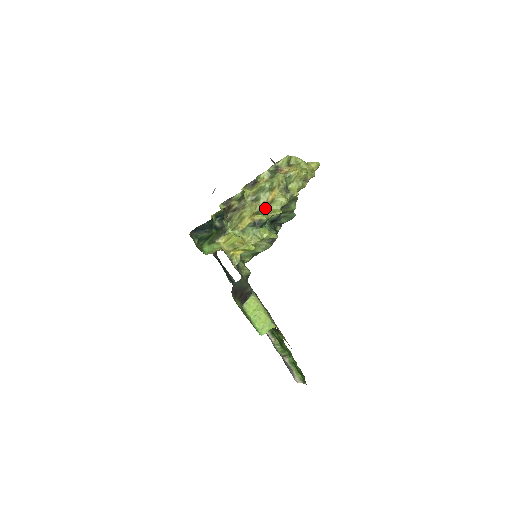
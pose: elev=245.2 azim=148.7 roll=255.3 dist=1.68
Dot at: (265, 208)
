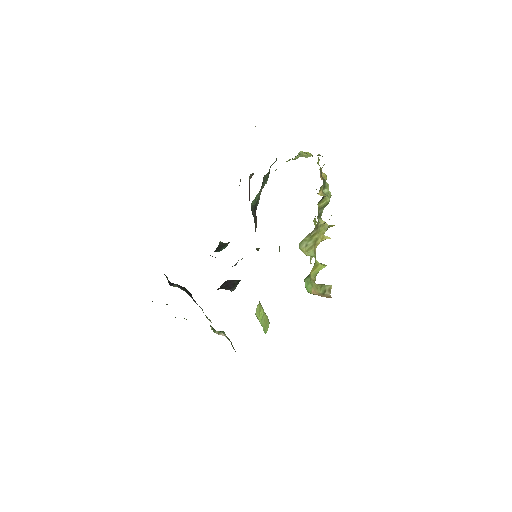
Dot at: occluded
